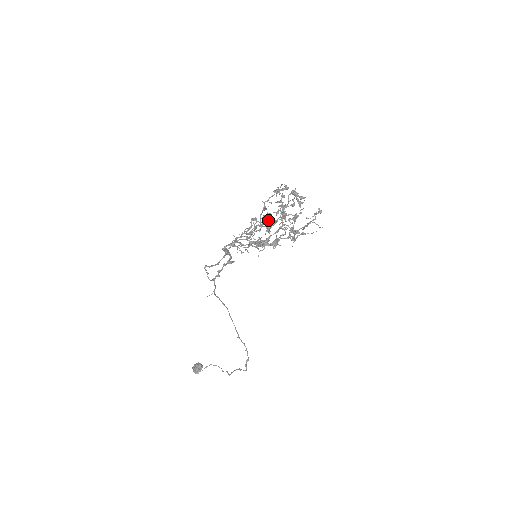
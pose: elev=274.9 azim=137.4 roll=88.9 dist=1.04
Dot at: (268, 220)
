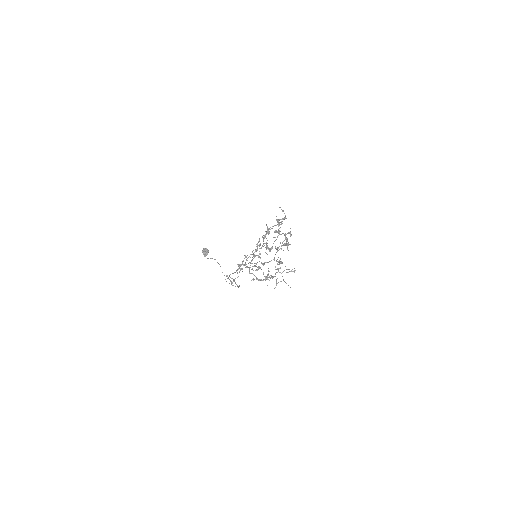
Dot at: (269, 233)
